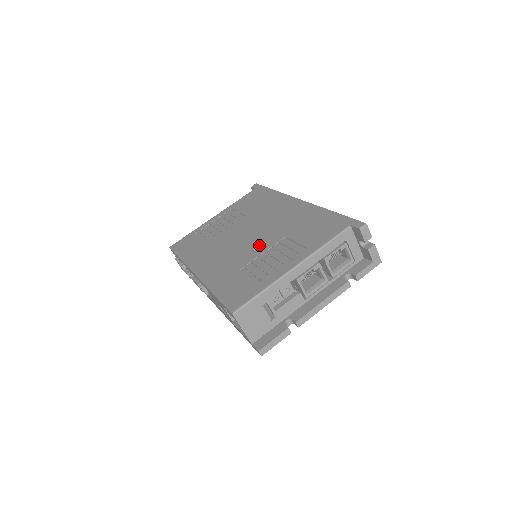
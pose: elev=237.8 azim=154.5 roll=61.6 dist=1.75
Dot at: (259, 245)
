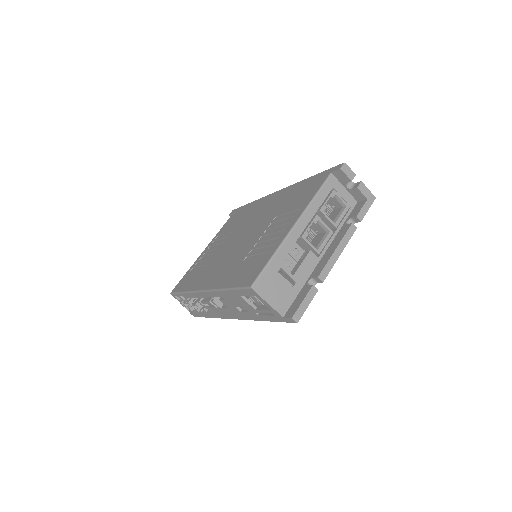
Dot at: (254, 236)
